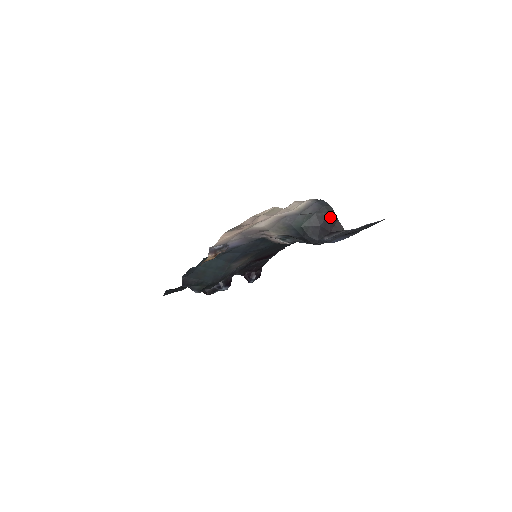
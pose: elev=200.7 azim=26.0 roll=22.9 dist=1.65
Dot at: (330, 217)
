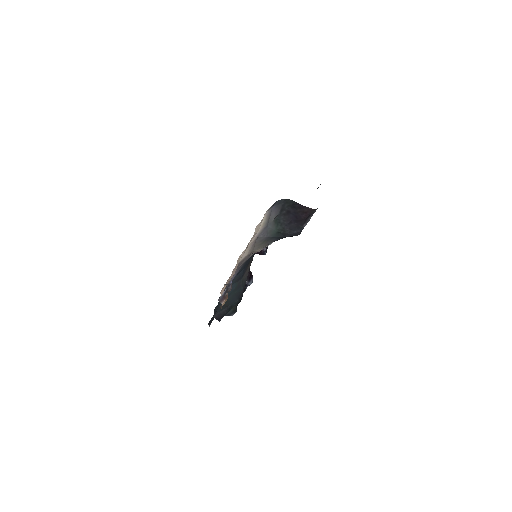
Dot at: (295, 208)
